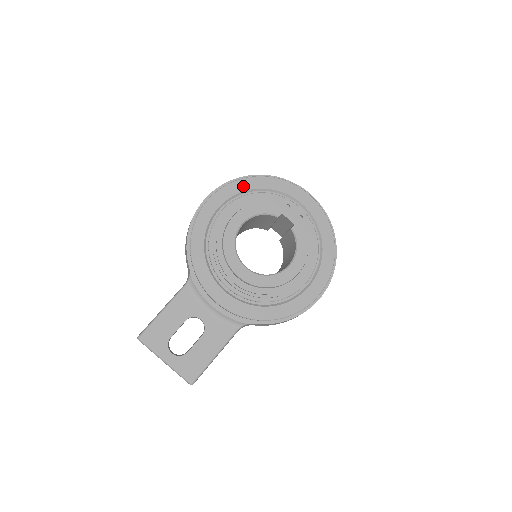
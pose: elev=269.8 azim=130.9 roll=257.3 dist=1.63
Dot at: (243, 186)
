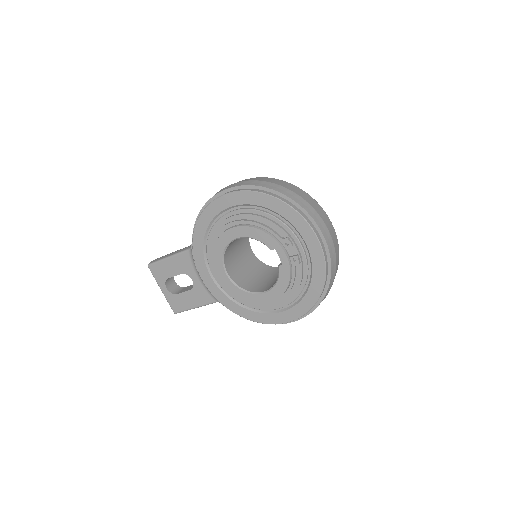
Dot at: (257, 200)
